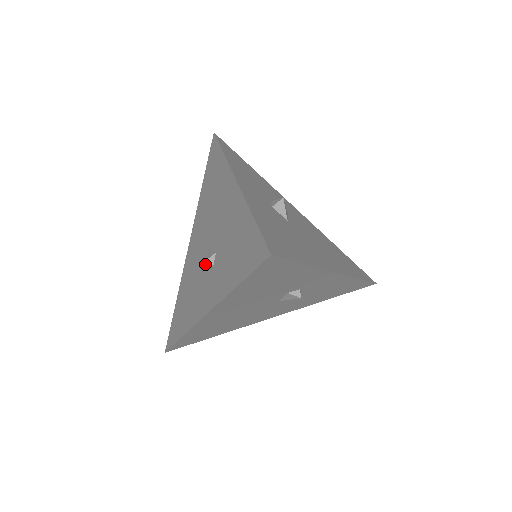
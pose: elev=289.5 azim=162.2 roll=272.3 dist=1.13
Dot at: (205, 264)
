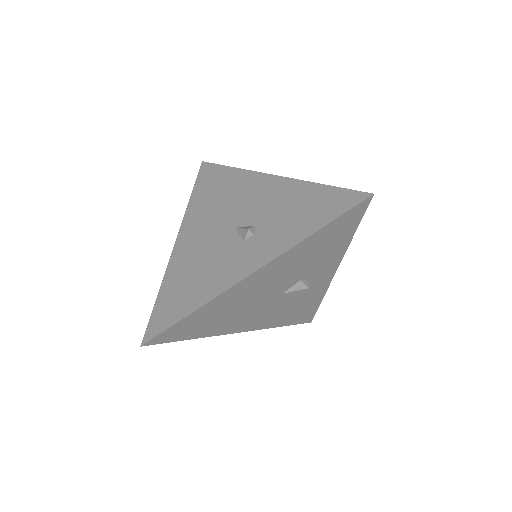
Dot at: (232, 240)
